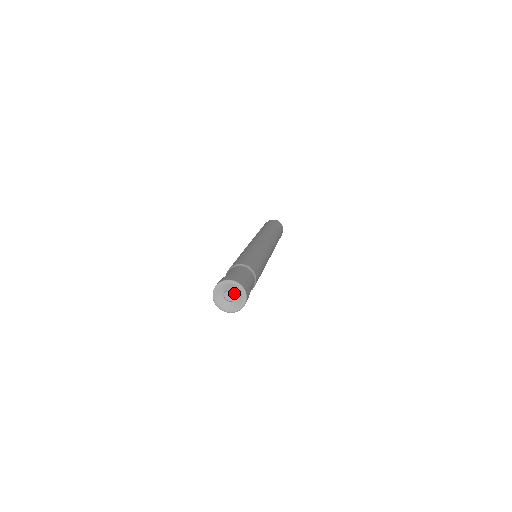
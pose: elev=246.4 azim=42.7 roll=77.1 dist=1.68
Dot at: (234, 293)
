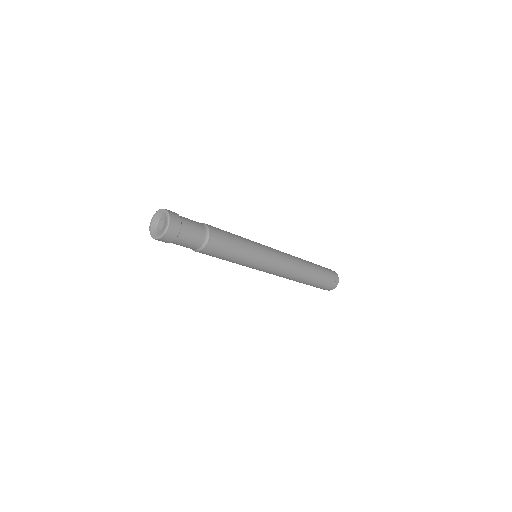
Dot at: (163, 220)
